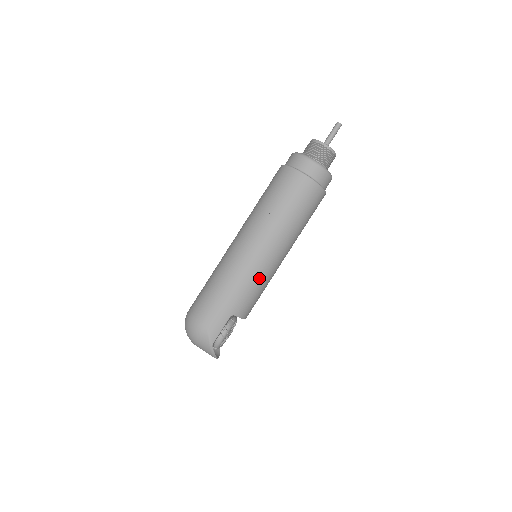
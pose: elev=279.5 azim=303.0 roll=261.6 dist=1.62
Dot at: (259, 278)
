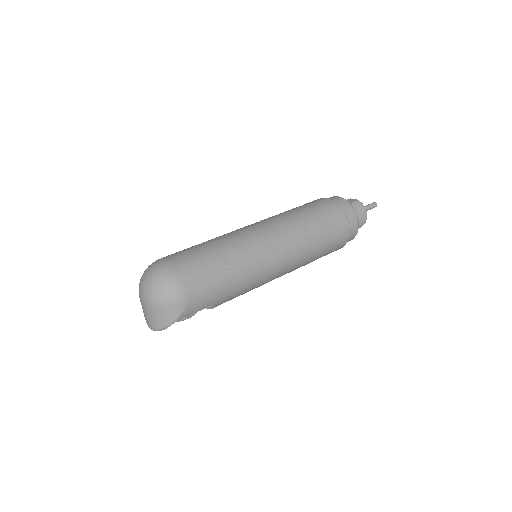
Dot at: (257, 286)
